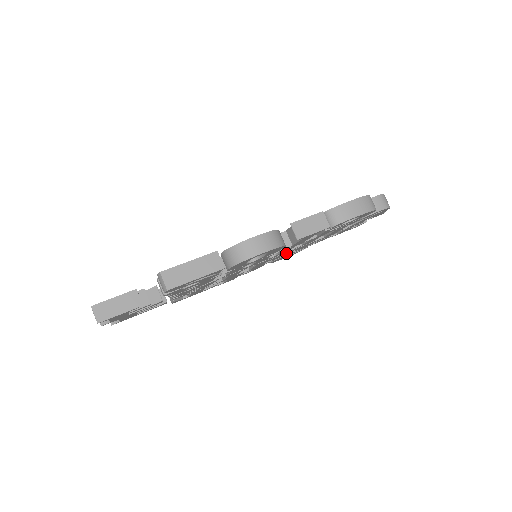
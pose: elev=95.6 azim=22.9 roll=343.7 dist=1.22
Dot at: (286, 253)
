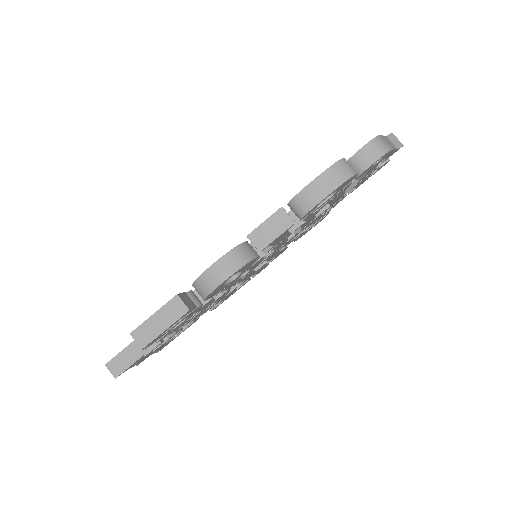
Dot at: (295, 236)
